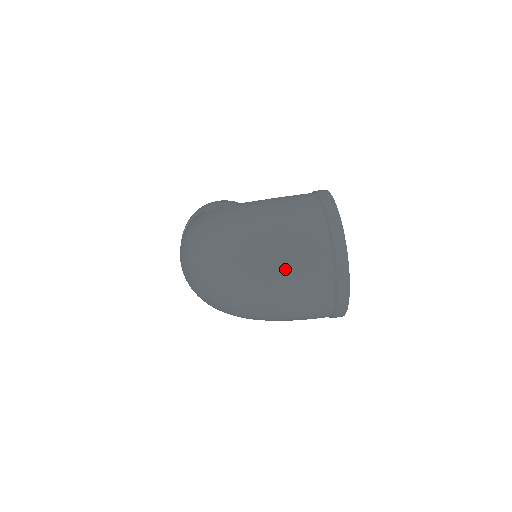
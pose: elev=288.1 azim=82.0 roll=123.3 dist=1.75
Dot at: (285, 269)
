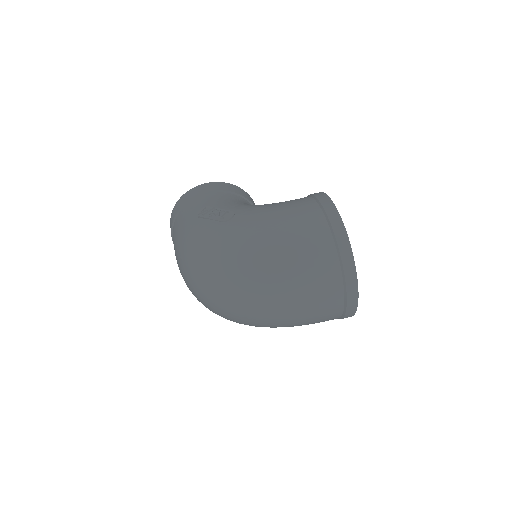
Dot at: (297, 300)
